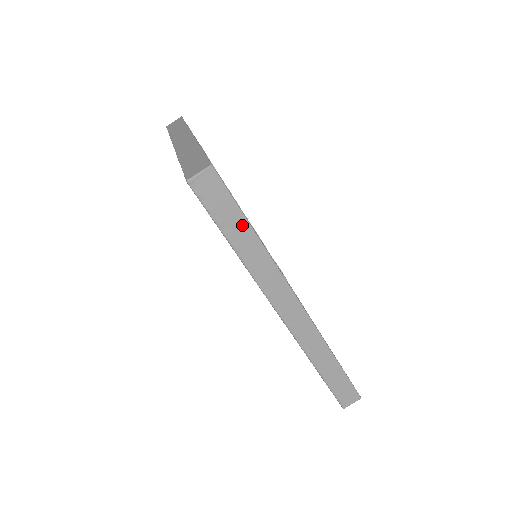
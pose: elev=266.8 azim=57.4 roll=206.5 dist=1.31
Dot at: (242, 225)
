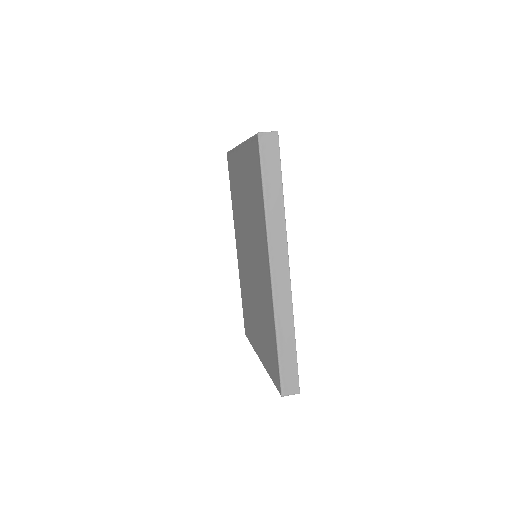
Dot at: (277, 183)
